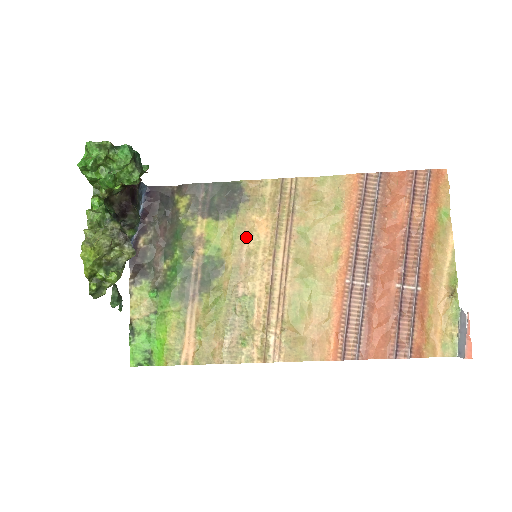
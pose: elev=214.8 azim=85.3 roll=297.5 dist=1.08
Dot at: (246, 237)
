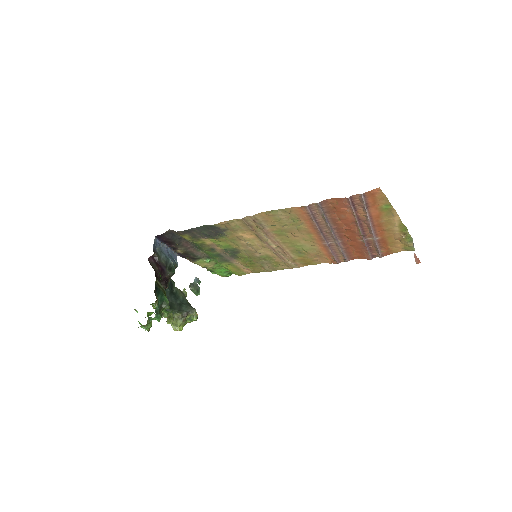
Dot at: (242, 240)
